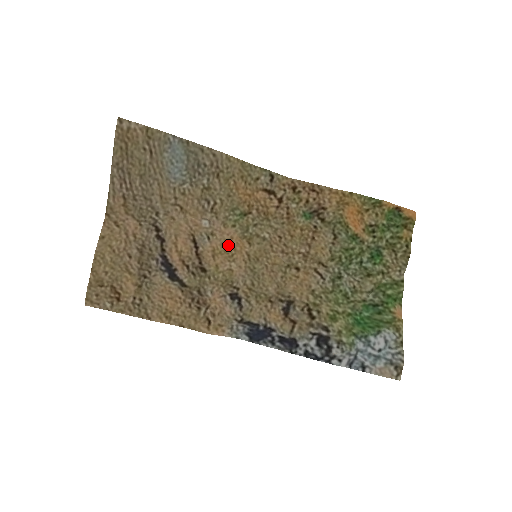
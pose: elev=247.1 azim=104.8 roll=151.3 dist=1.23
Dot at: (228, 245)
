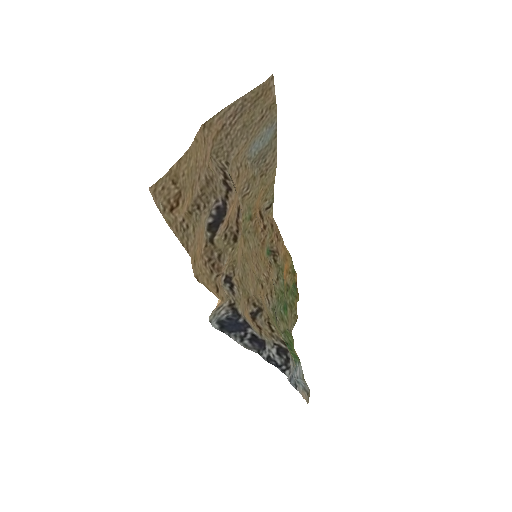
Dot at: occluded
